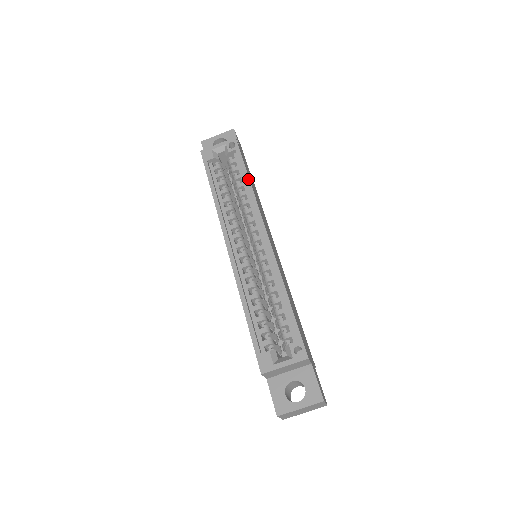
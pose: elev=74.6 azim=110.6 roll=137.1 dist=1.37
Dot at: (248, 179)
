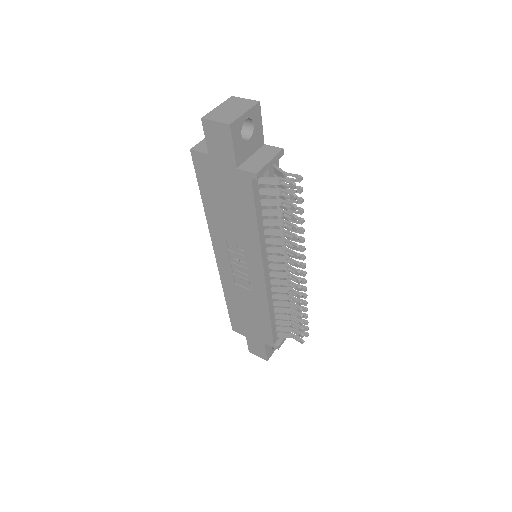
Dot at: occluded
